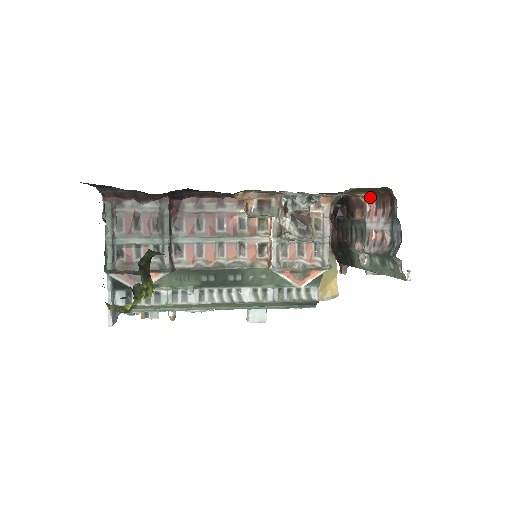
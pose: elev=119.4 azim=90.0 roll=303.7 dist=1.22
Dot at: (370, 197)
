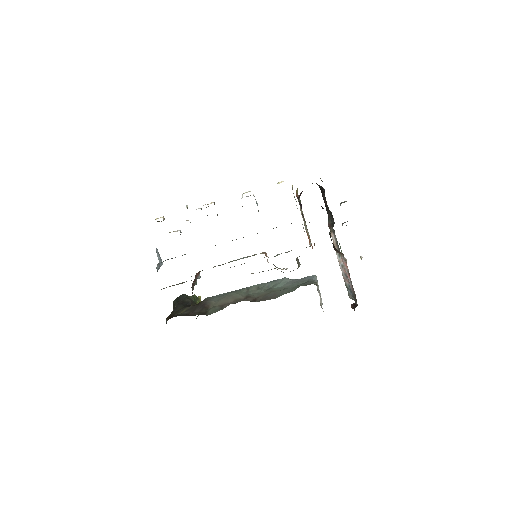
Dot at: (347, 266)
